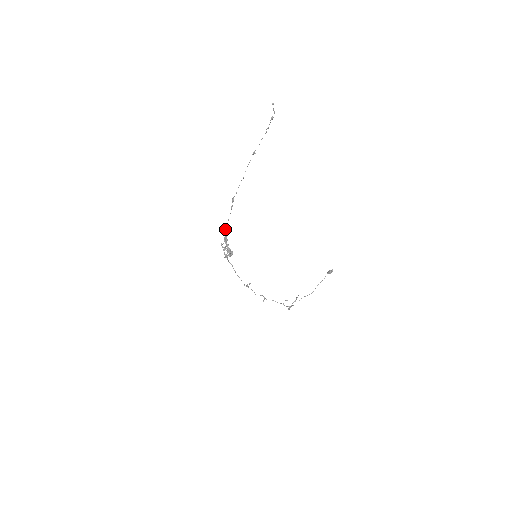
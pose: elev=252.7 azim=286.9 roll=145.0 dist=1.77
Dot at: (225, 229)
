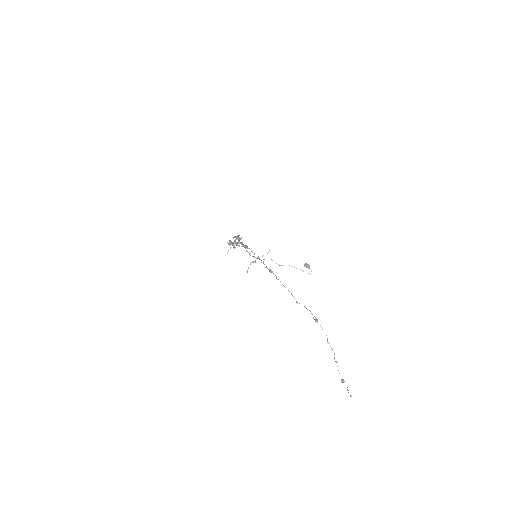
Dot at: (247, 248)
